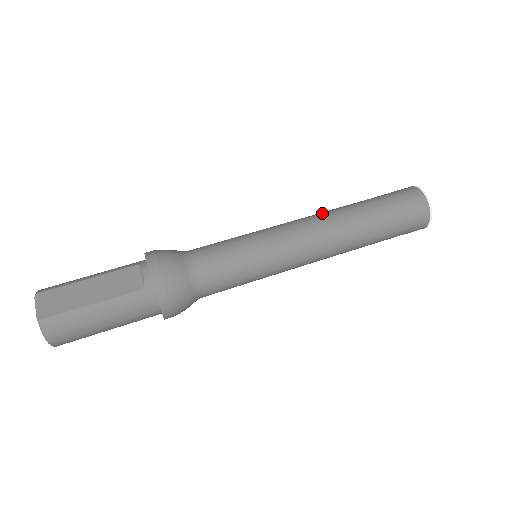
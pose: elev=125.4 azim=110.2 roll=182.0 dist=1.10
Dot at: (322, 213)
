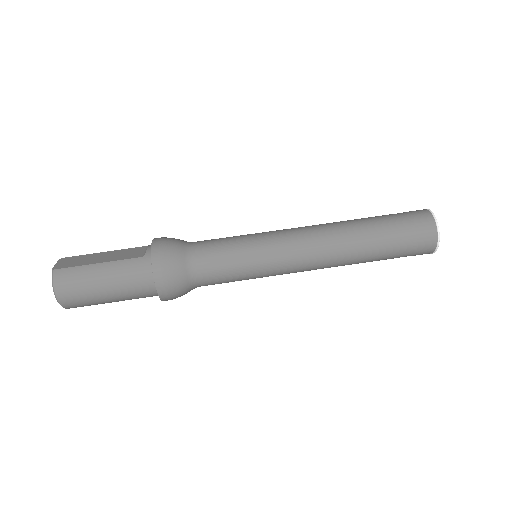
Dot at: occluded
